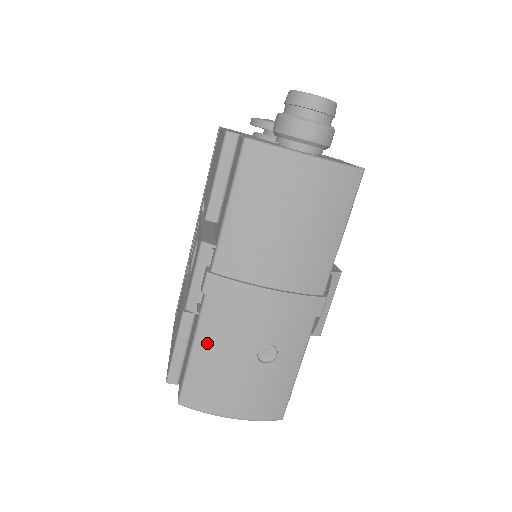
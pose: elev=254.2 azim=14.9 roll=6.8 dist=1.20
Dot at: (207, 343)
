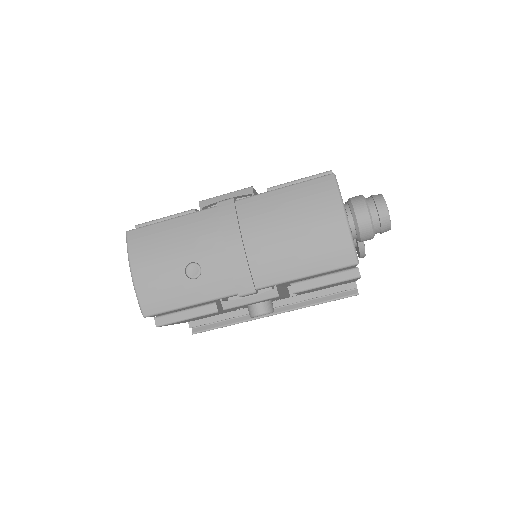
Dot at: (182, 225)
